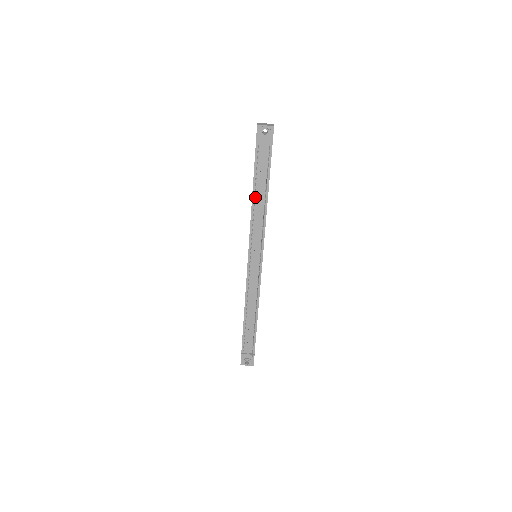
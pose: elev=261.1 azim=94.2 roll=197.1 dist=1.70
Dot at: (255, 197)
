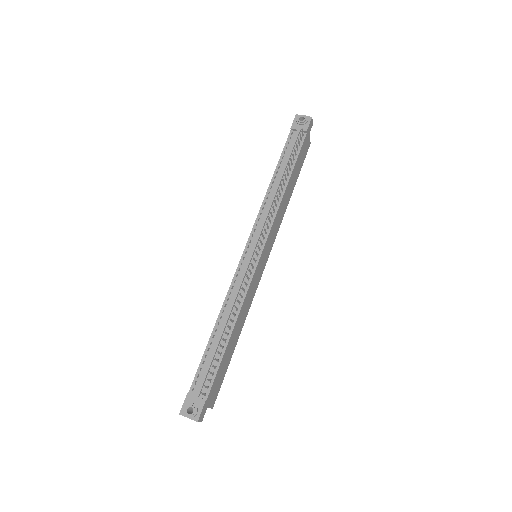
Dot at: (275, 180)
